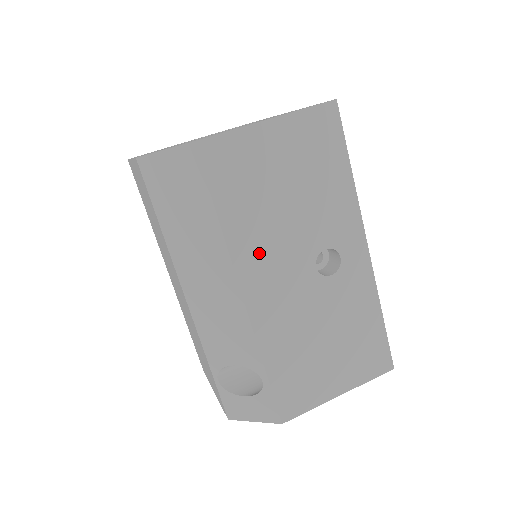
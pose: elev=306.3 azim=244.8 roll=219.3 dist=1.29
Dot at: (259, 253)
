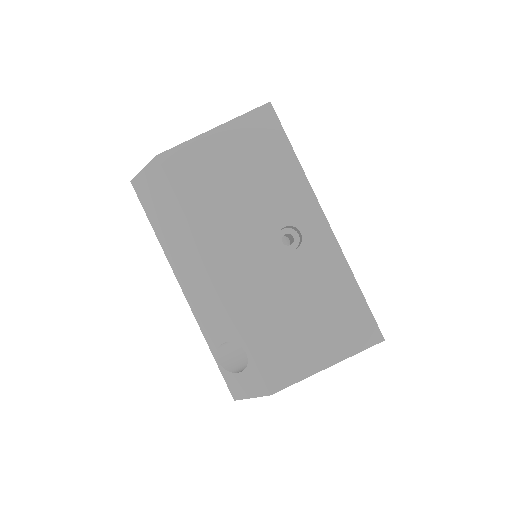
Dot at: (222, 236)
